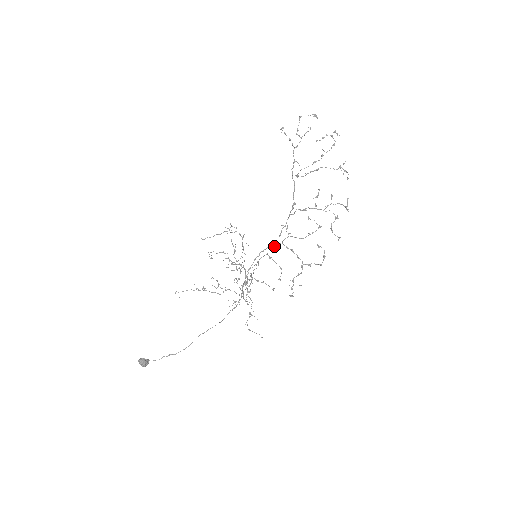
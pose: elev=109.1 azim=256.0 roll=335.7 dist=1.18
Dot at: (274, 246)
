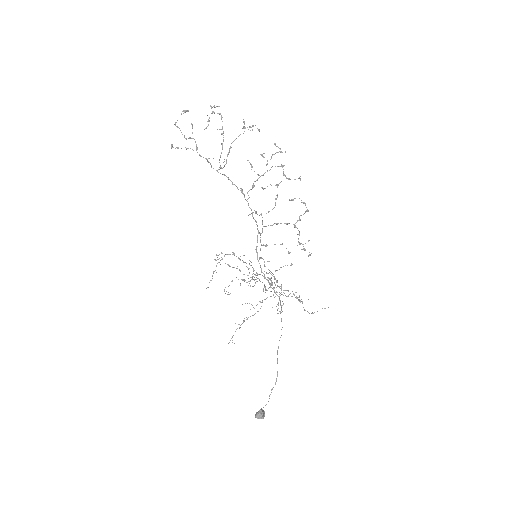
Dot at: (260, 235)
